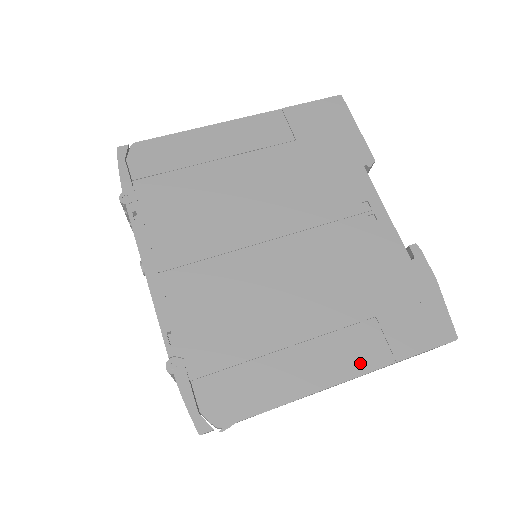
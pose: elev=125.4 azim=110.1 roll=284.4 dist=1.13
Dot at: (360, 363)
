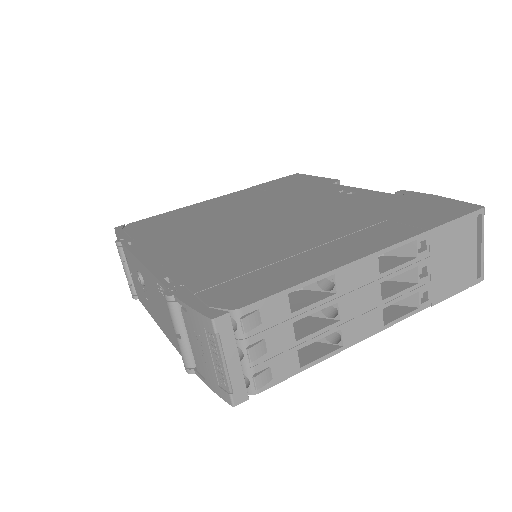
Dot at: (388, 240)
